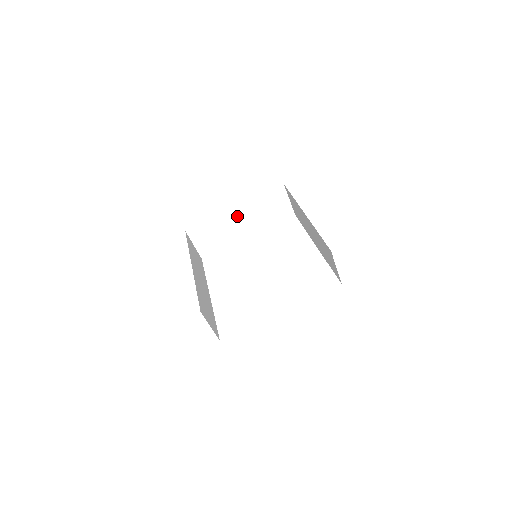
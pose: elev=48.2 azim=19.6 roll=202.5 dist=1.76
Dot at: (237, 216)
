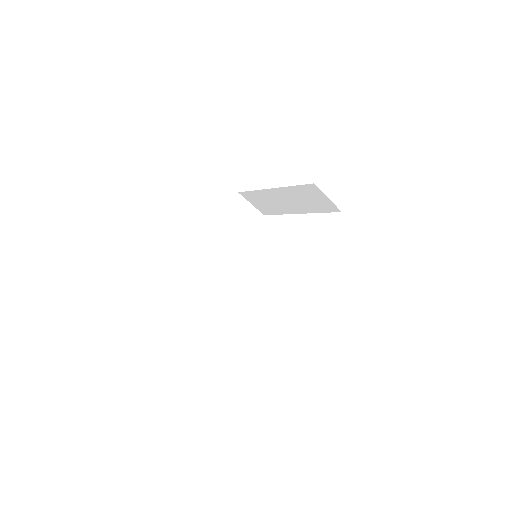
Dot at: (279, 195)
